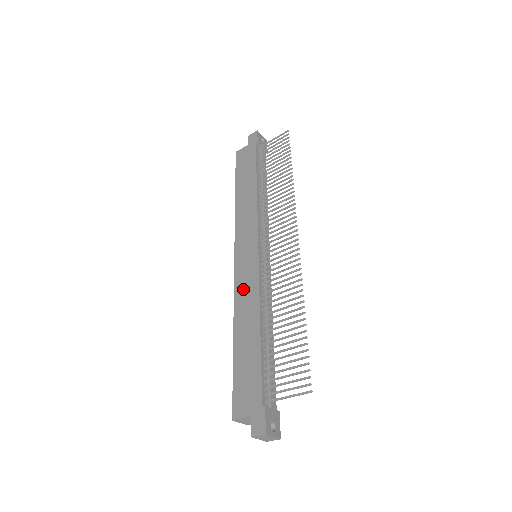
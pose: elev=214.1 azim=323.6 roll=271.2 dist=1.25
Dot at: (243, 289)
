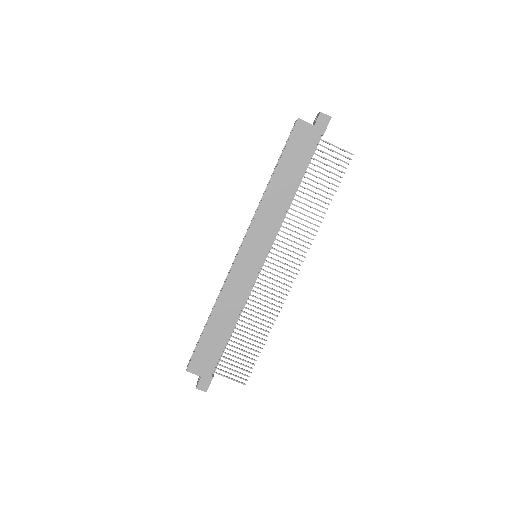
Dot at: (235, 285)
